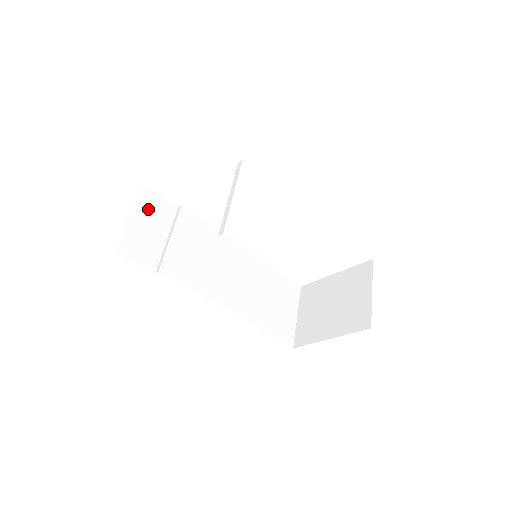
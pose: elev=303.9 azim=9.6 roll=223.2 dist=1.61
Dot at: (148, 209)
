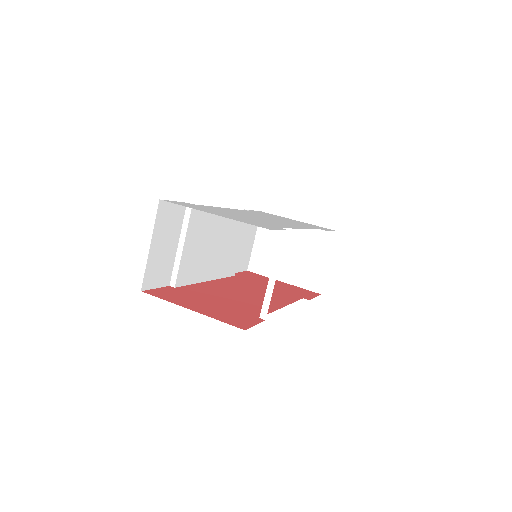
Dot at: (164, 226)
